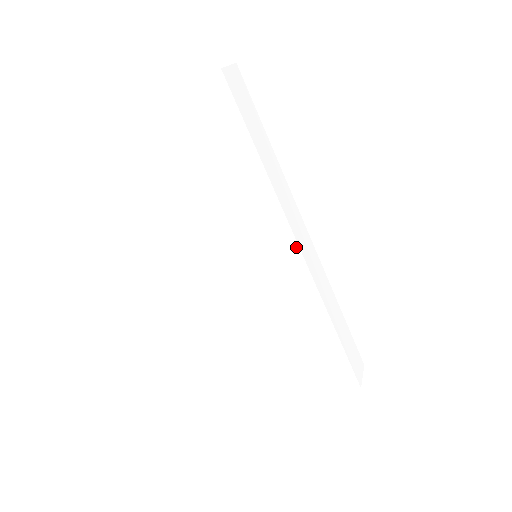
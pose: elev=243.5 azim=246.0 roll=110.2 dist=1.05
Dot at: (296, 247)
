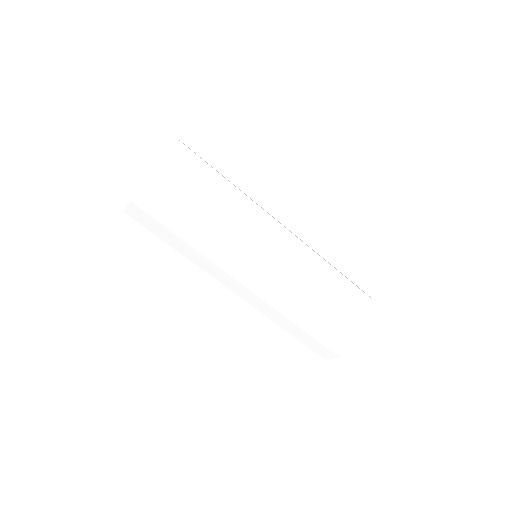
Dot at: (280, 225)
